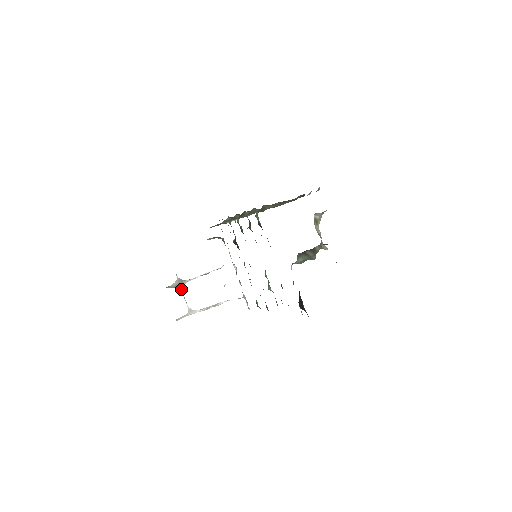
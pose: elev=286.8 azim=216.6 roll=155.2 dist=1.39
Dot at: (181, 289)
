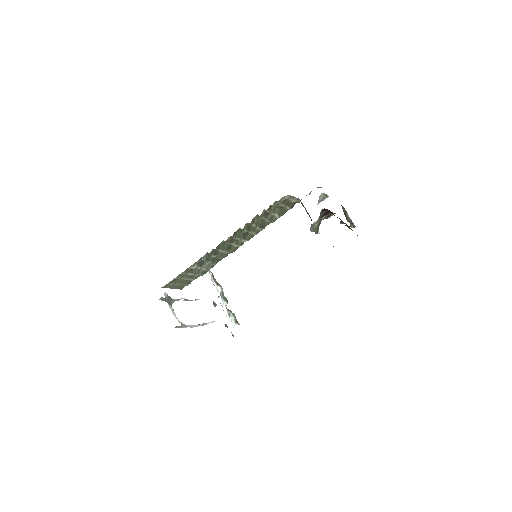
Dot at: (171, 305)
